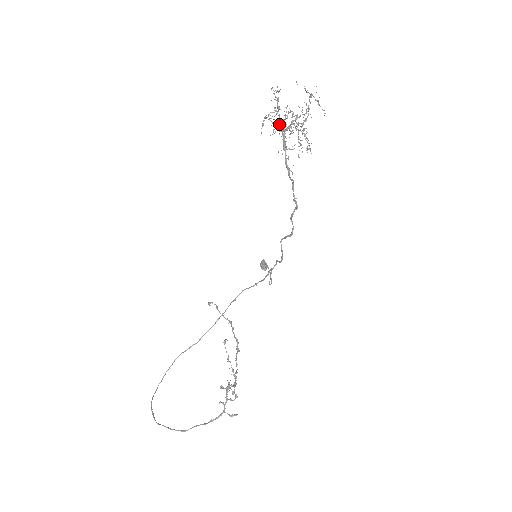
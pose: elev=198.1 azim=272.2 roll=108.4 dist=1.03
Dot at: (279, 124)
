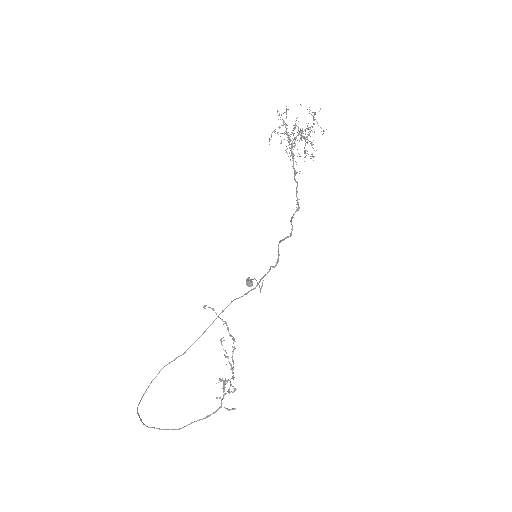
Dot at: (288, 134)
